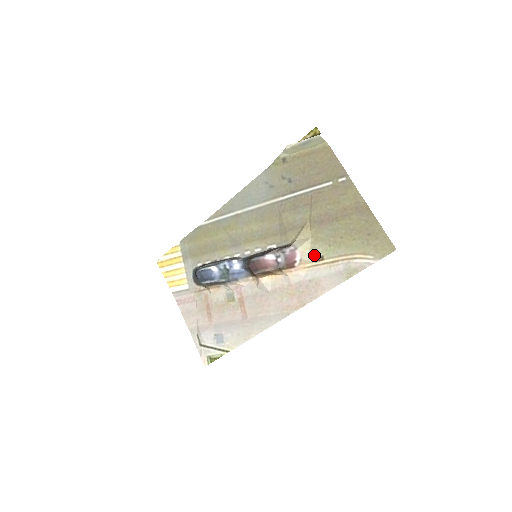
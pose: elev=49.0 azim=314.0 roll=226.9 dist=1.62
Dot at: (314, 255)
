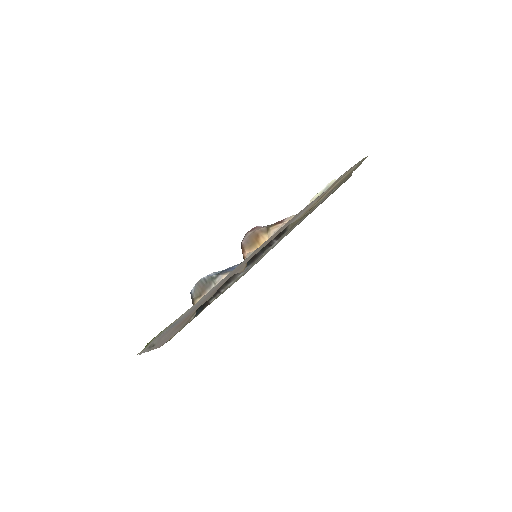
Dot at: occluded
